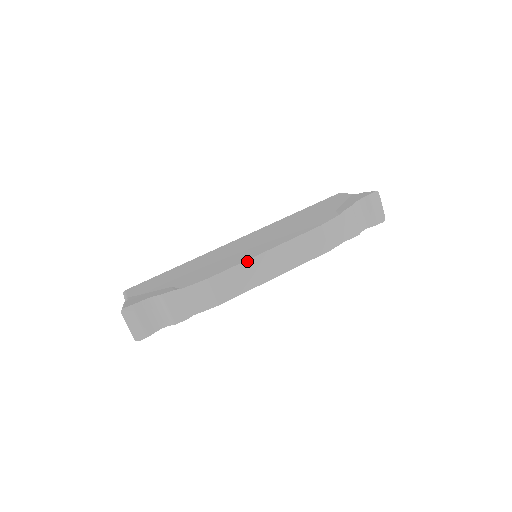
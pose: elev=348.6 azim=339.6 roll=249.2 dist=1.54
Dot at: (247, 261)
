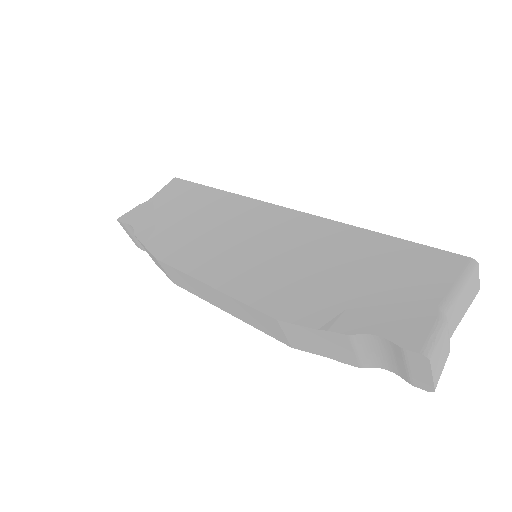
Dot at: (189, 276)
